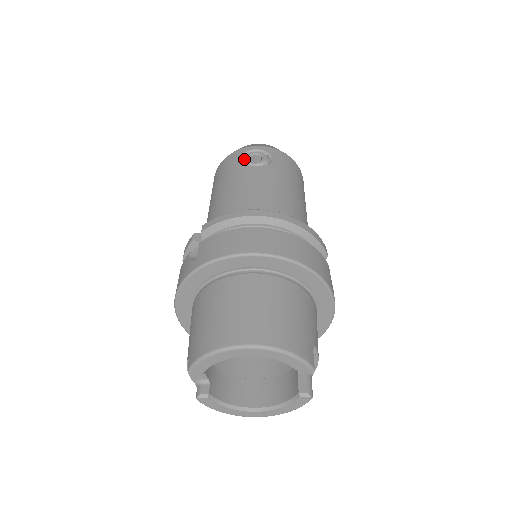
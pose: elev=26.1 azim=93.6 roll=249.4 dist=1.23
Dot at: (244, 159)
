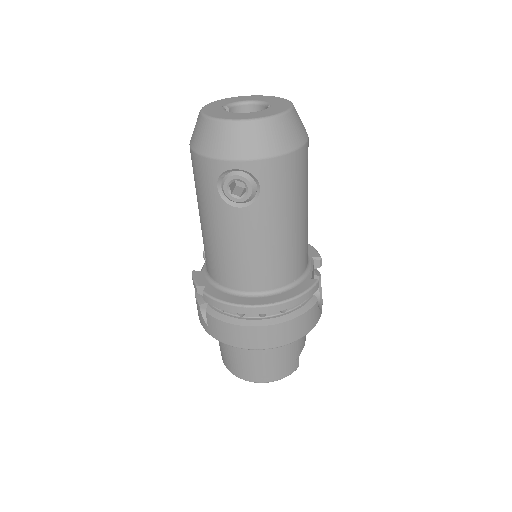
Dot at: (224, 192)
